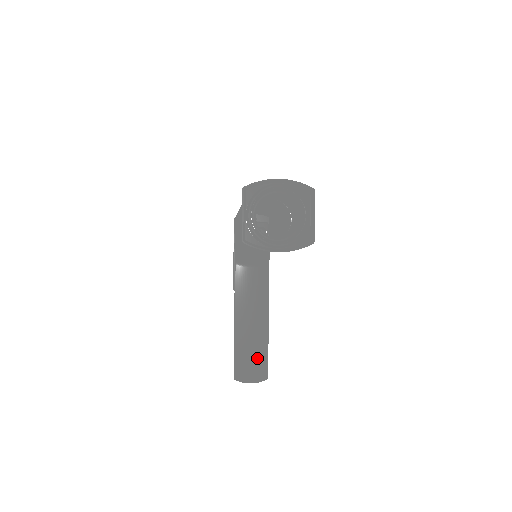
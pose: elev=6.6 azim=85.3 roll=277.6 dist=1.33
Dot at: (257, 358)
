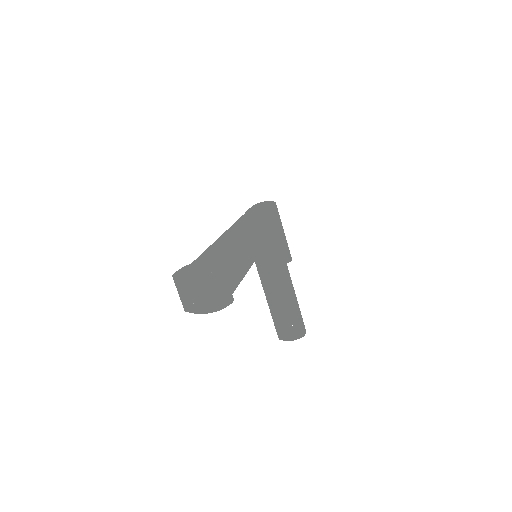
Dot at: (292, 322)
